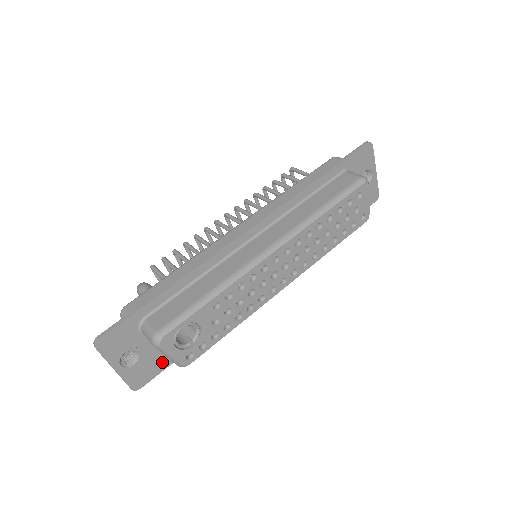
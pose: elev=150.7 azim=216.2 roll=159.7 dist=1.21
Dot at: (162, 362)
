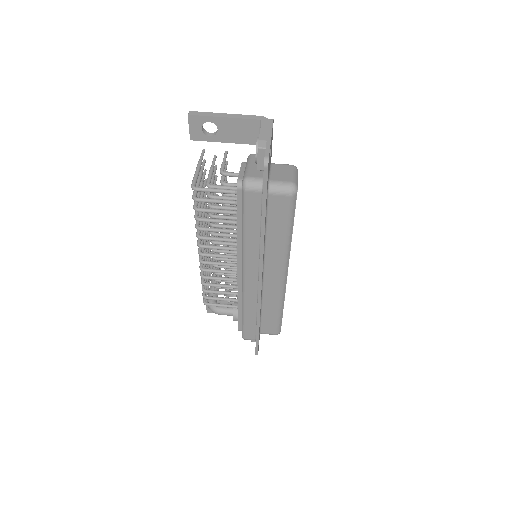
Dot at: occluded
